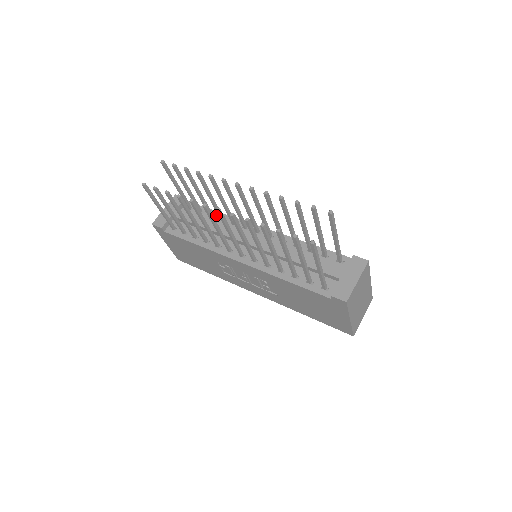
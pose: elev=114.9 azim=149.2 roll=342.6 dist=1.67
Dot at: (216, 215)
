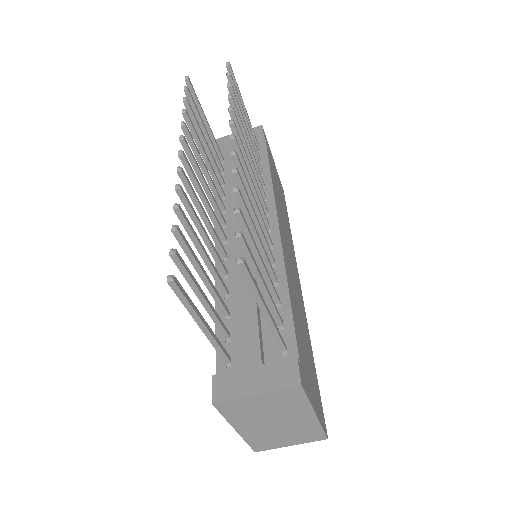
Dot at: (265, 176)
